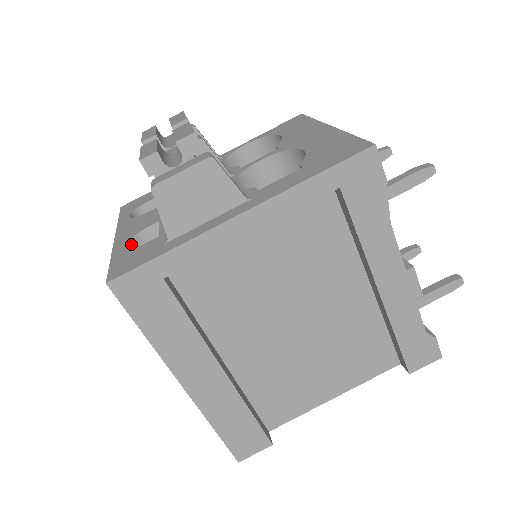
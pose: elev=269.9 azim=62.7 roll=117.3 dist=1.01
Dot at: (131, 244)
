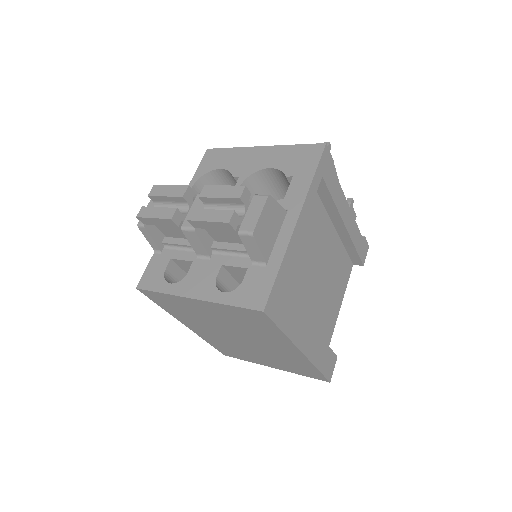
Dot at: (219, 291)
